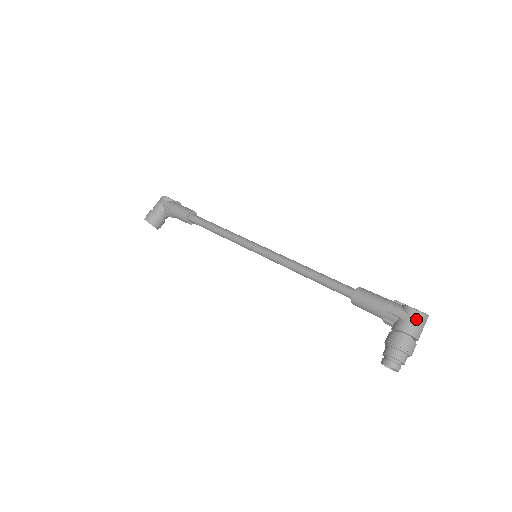
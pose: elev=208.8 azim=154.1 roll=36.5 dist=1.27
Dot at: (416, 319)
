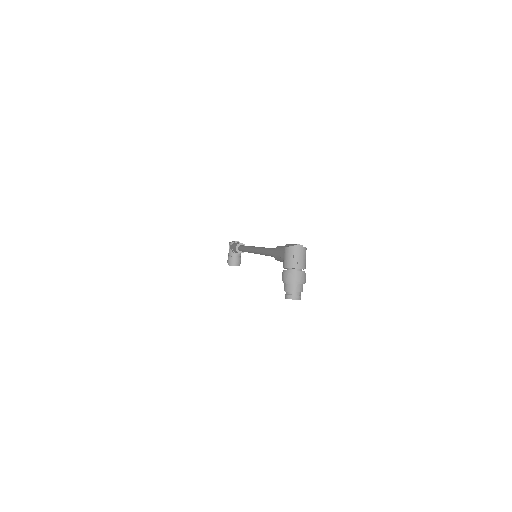
Dot at: (288, 254)
